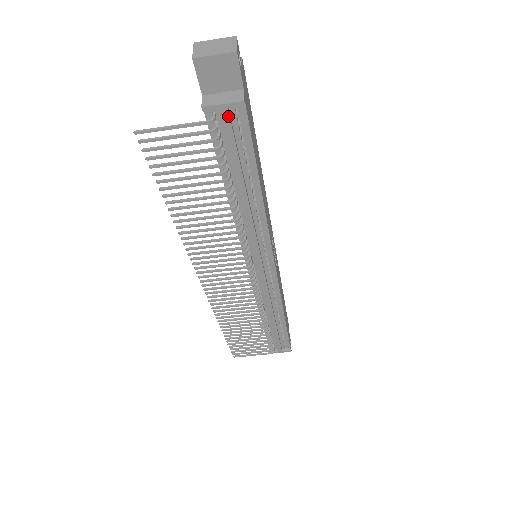
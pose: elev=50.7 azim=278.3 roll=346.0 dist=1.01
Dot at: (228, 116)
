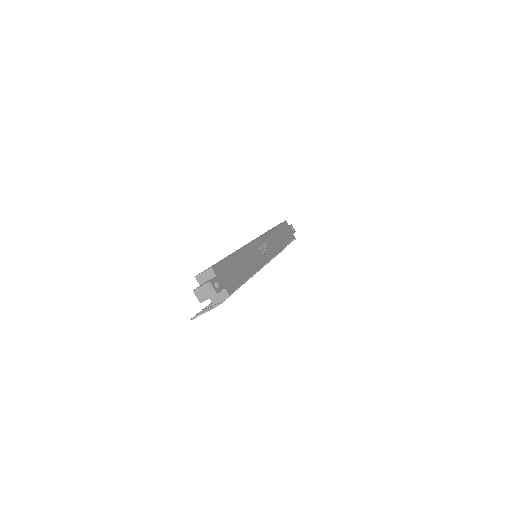
Dot at: occluded
